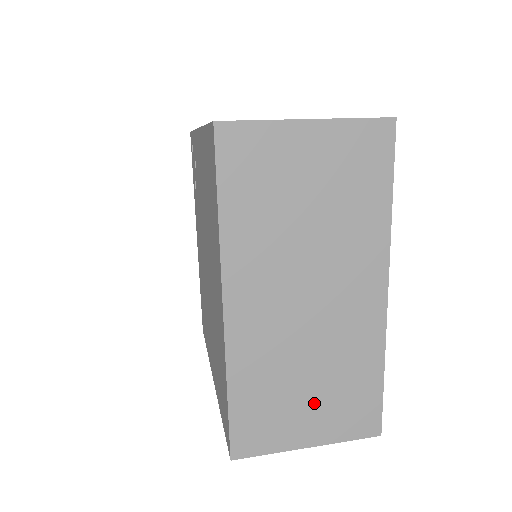
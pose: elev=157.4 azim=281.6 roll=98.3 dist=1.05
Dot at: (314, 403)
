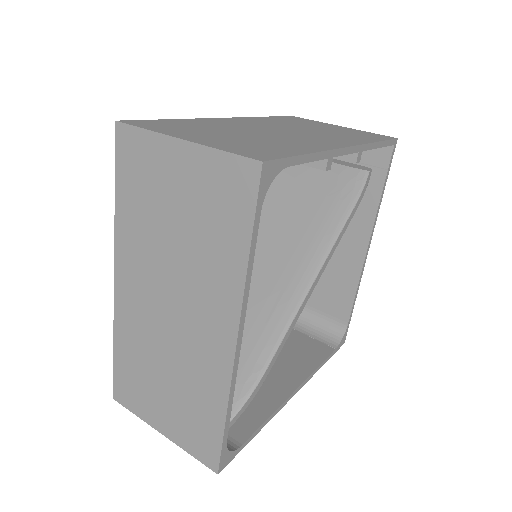
Dot at: (168, 401)
